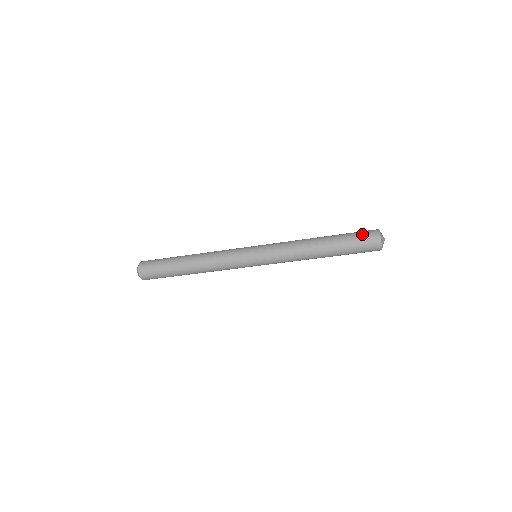
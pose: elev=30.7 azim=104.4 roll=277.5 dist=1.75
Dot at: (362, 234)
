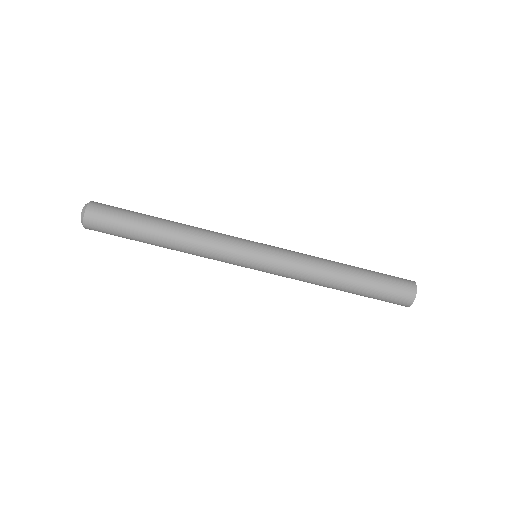
Dot at: occluded
